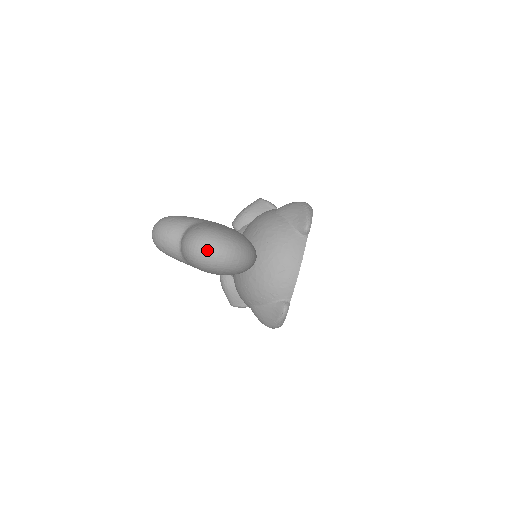
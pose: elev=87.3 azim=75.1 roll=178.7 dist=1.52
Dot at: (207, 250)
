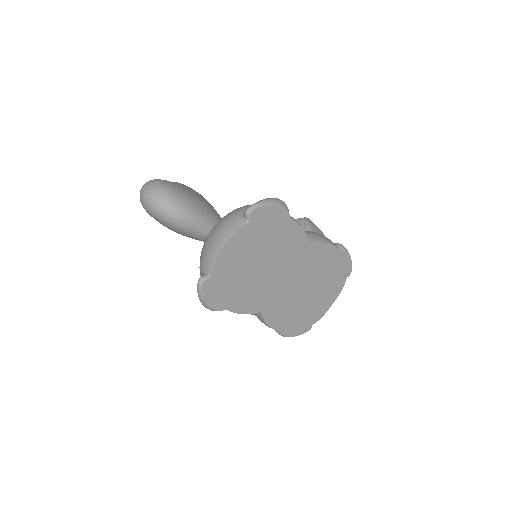
Dot at: (143, 190)
